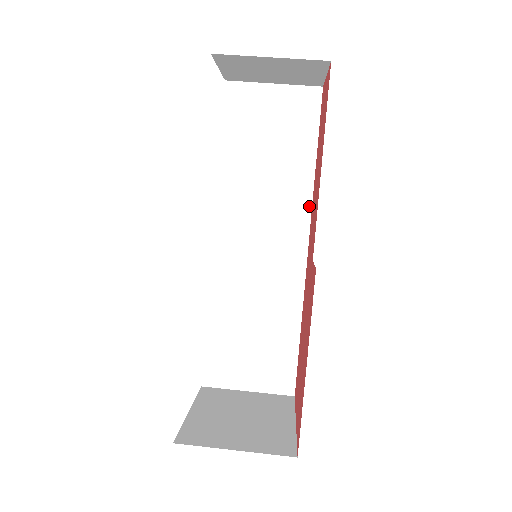
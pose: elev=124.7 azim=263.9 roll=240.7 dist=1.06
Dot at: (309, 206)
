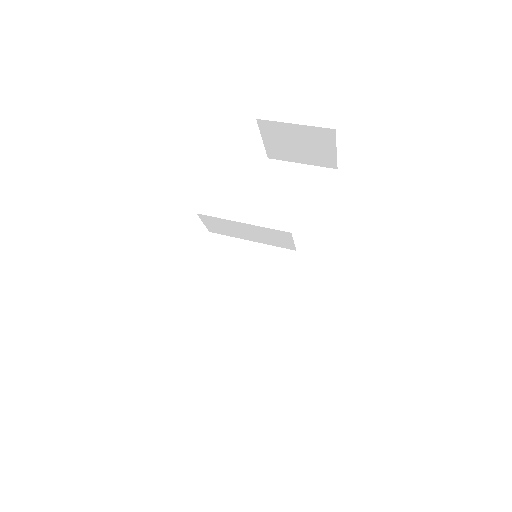
Dot at: (312, 246)
